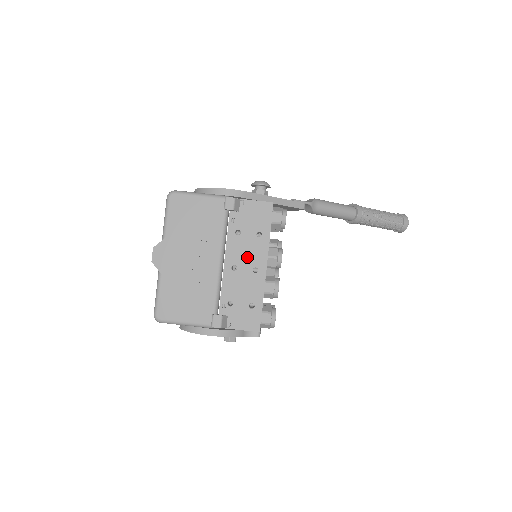
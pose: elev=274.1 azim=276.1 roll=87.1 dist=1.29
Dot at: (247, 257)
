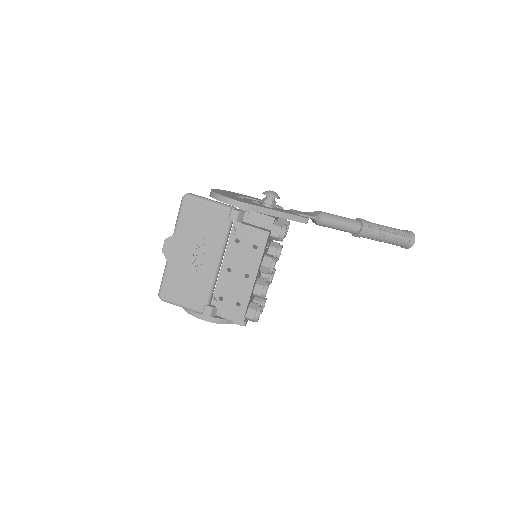
Dot at: (241, 263)
